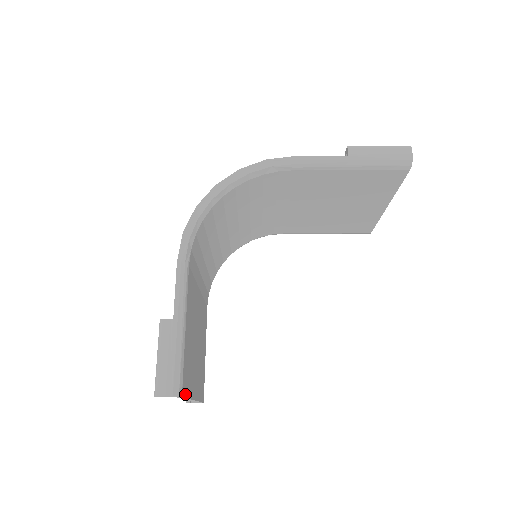
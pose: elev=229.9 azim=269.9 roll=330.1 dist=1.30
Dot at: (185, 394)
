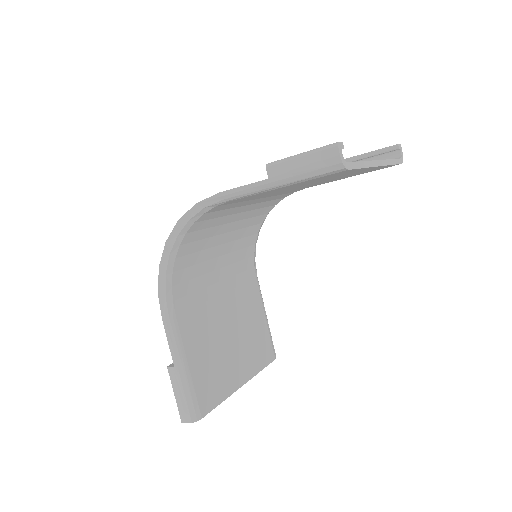
Dot at: (211, 408)
